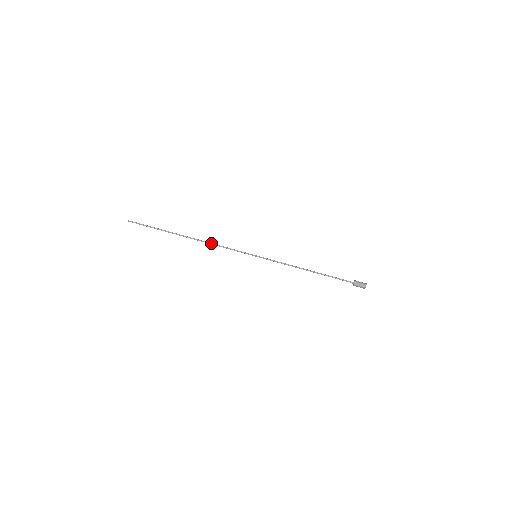
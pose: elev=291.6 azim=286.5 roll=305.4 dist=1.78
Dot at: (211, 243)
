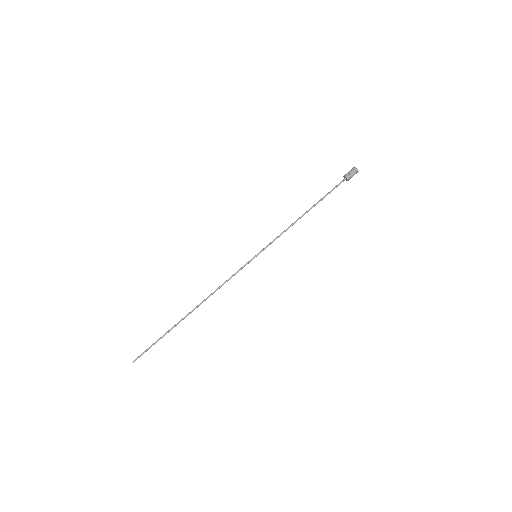
Dot at: (213, 292)
